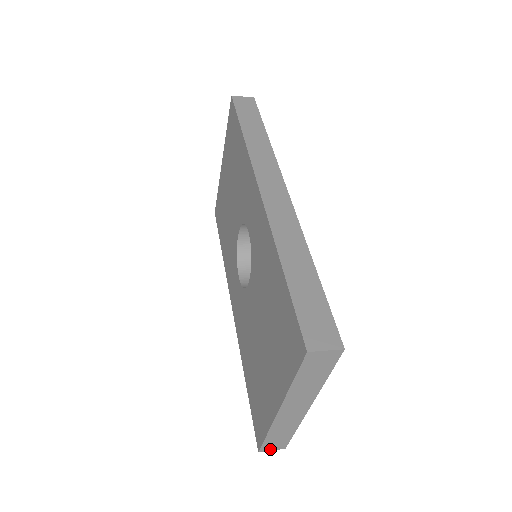
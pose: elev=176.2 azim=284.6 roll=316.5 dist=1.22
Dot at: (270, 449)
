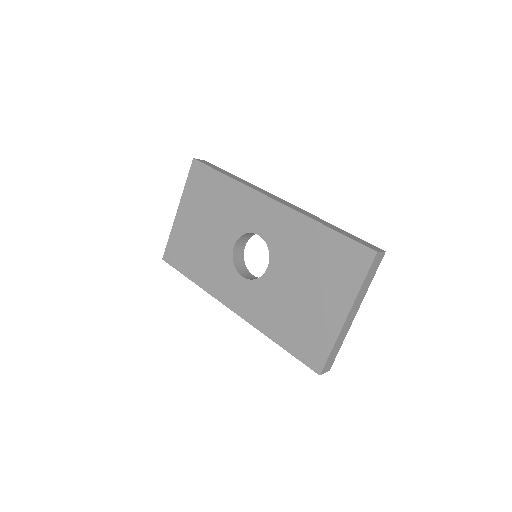
Dot at: (325, 371)
